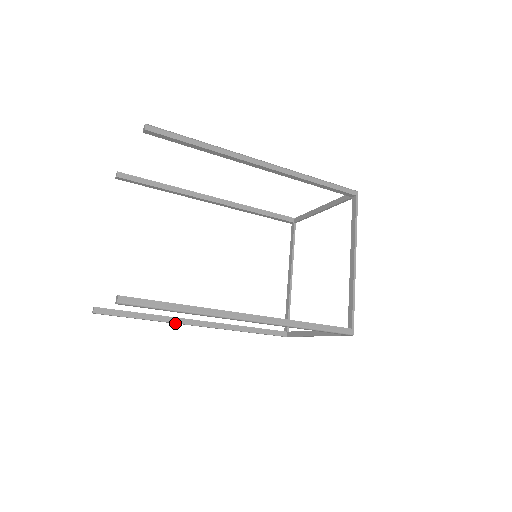
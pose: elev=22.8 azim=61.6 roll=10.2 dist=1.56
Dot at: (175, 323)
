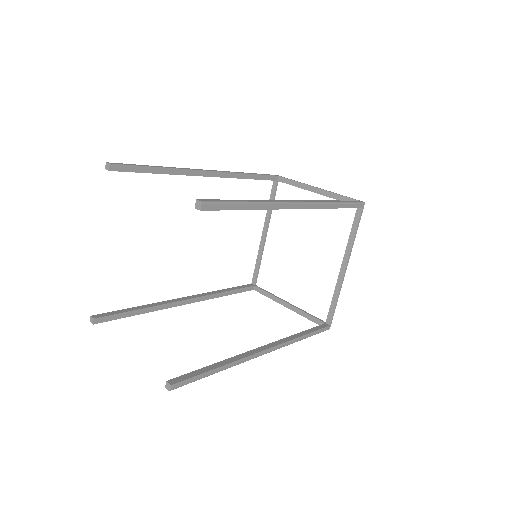
Dot at: (166, 307)
